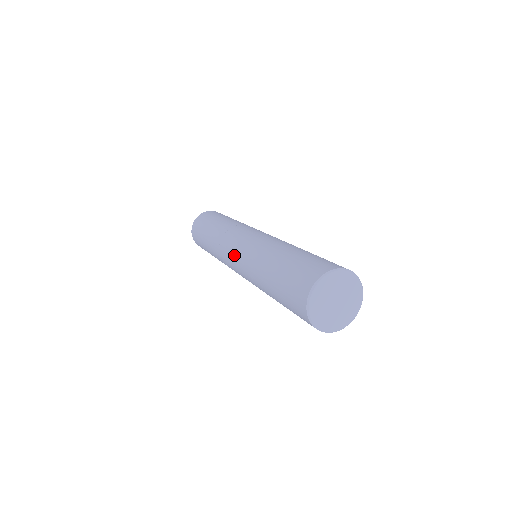
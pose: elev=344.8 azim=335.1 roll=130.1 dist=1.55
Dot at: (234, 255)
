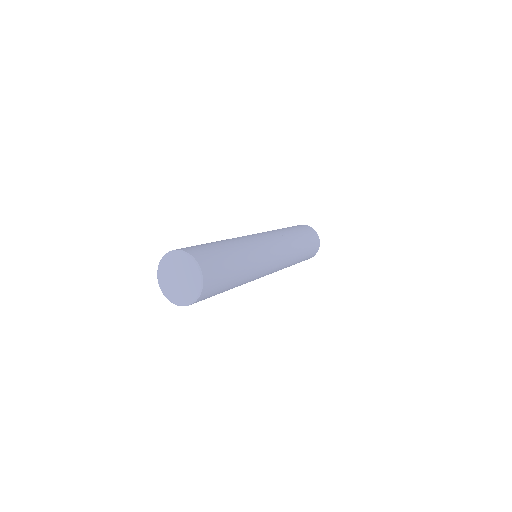
Dot at: occluded
